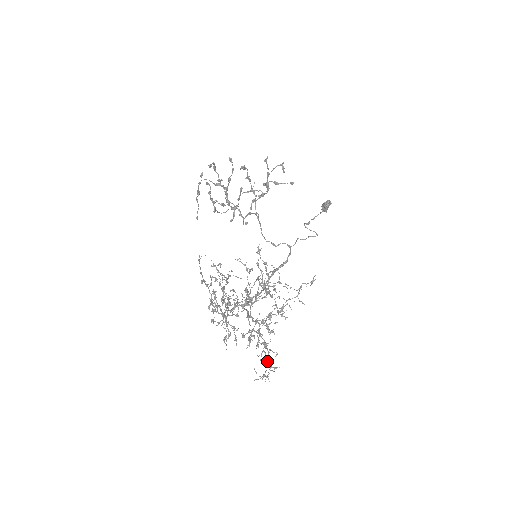
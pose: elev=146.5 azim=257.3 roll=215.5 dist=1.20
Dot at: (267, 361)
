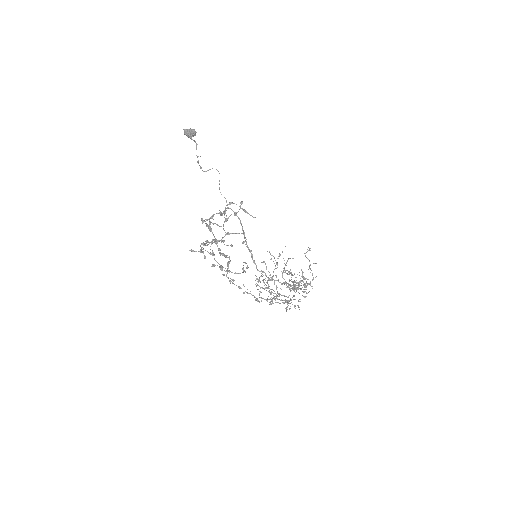
Dot at: occluded
